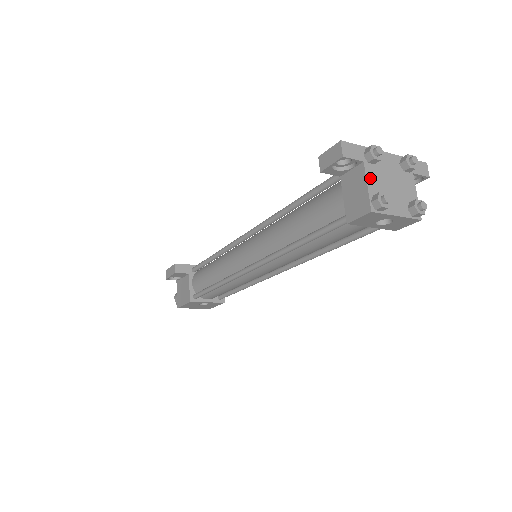
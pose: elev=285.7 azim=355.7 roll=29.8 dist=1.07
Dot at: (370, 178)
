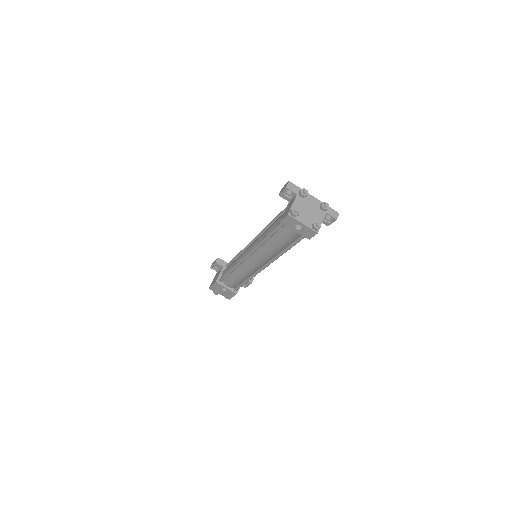
Dot at: (296, 202)
